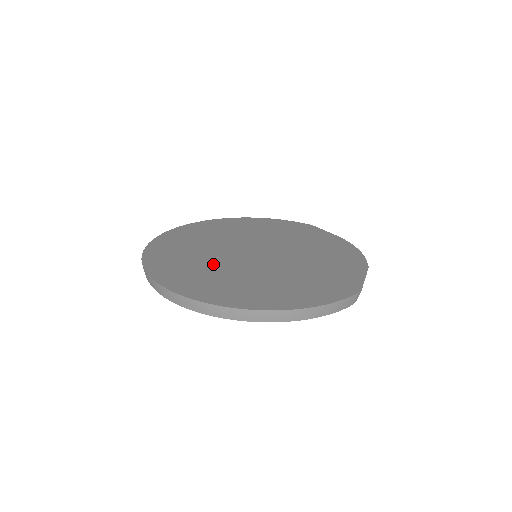
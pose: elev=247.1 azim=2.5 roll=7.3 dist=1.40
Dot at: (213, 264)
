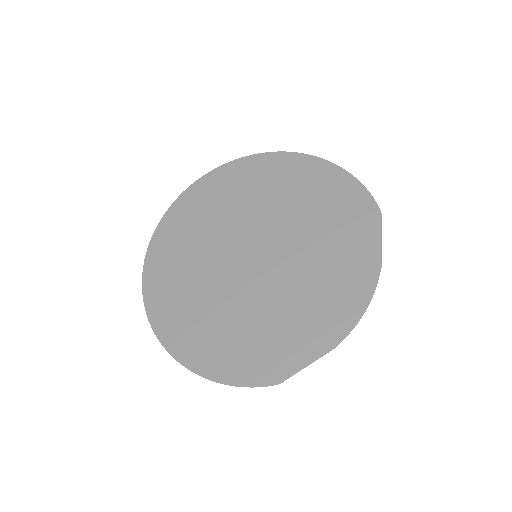
Dot at: (202, 259)
